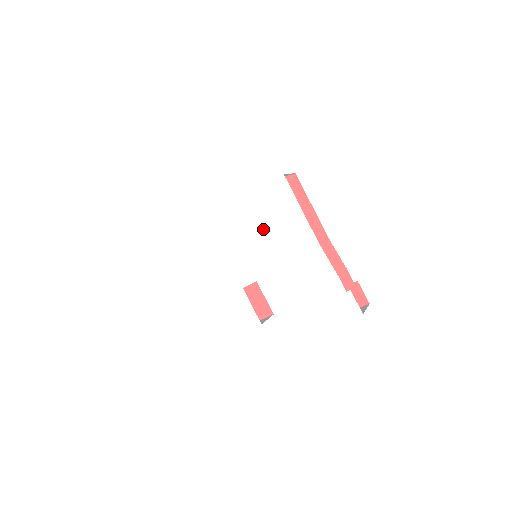
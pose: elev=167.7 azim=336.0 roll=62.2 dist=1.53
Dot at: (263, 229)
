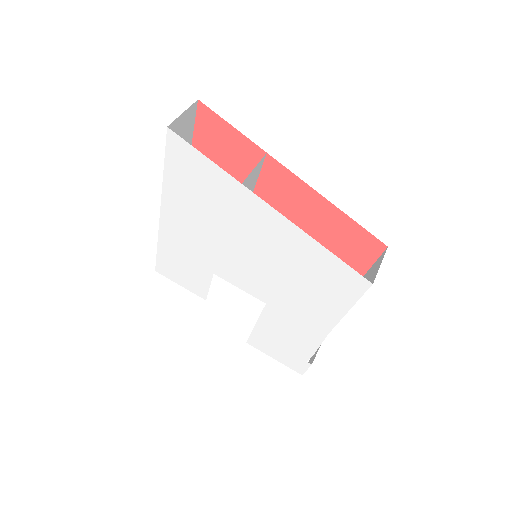
Dot at: (289, 278)
